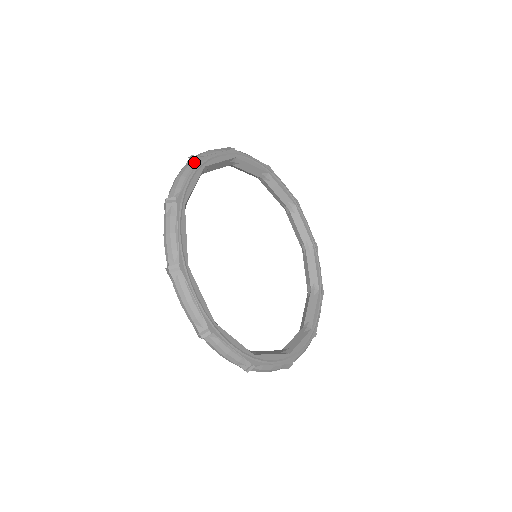
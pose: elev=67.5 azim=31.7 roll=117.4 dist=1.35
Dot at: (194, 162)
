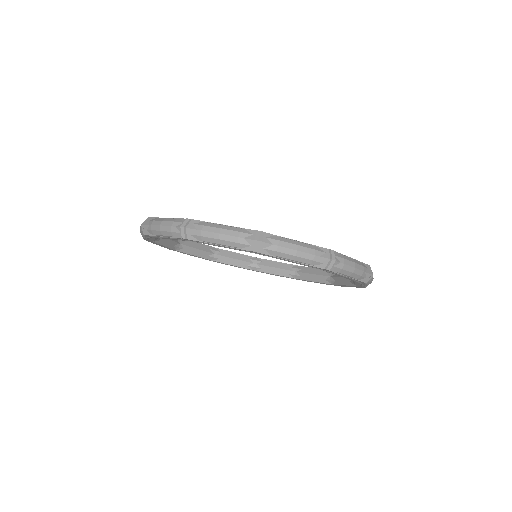
Dot at: occluded
